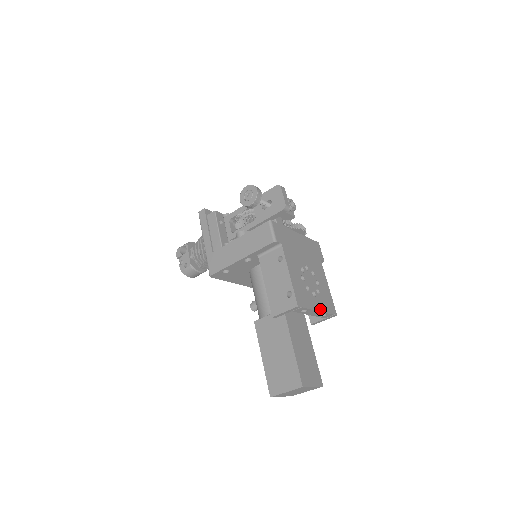
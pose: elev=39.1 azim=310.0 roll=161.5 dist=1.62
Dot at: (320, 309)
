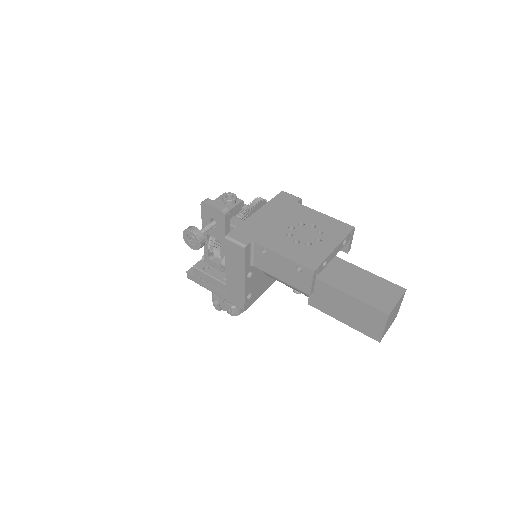
Dot at: (335, 245)
